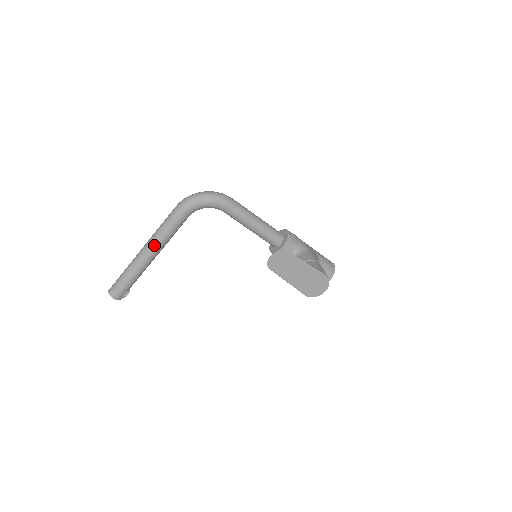
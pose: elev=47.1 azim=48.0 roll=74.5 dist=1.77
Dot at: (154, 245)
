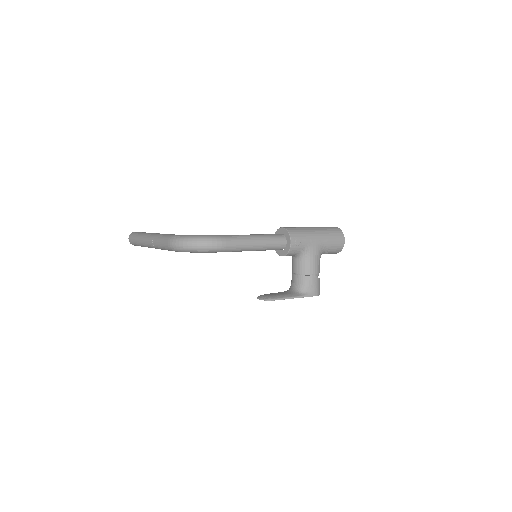
Dot at: (156, 248)
